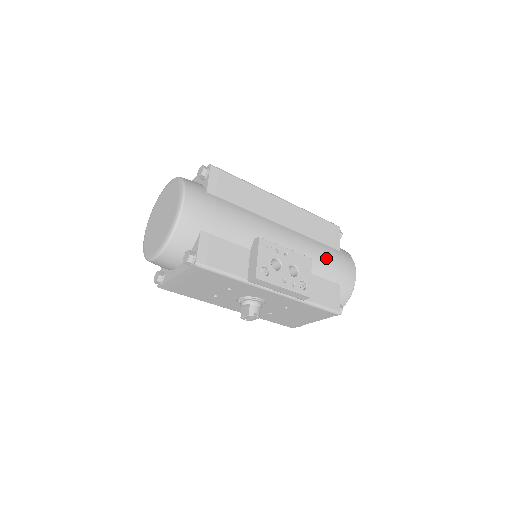
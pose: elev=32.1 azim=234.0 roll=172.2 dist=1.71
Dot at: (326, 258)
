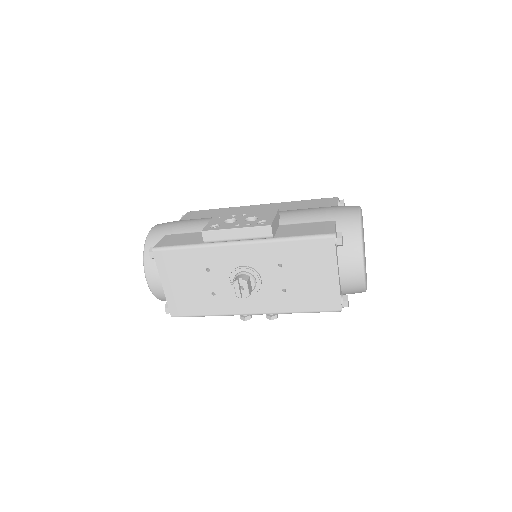
Dot at: (309, 211)
